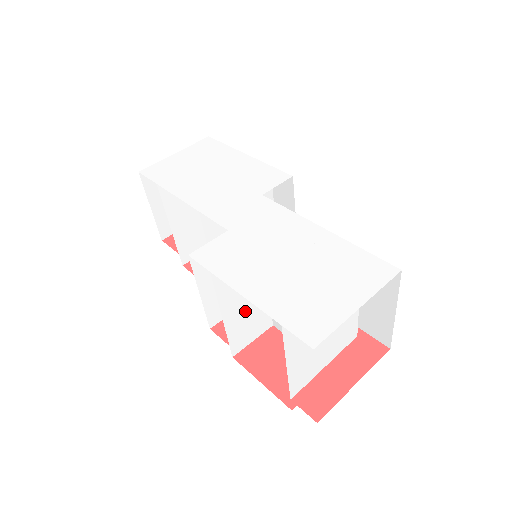
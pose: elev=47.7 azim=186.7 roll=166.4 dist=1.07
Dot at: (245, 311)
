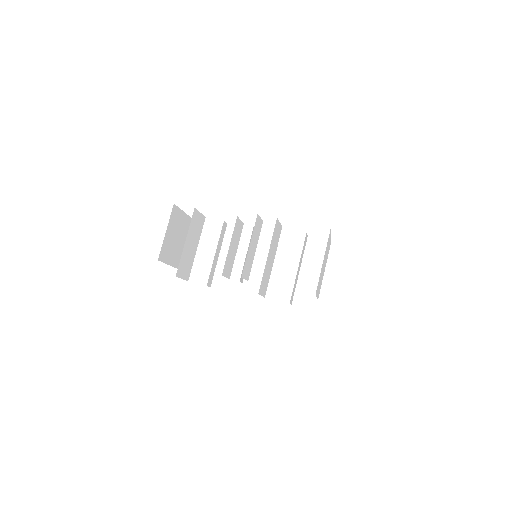
Dot at: (269, 265)
